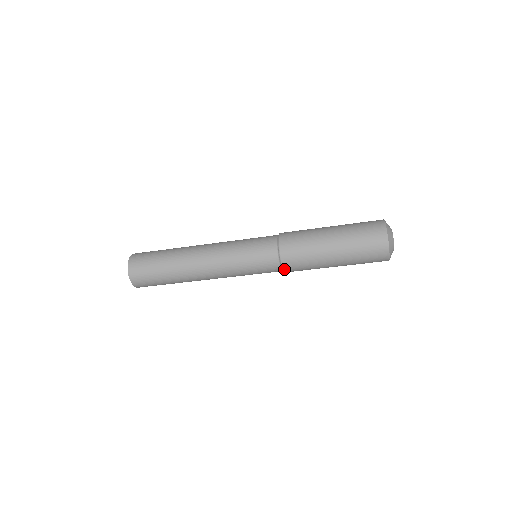
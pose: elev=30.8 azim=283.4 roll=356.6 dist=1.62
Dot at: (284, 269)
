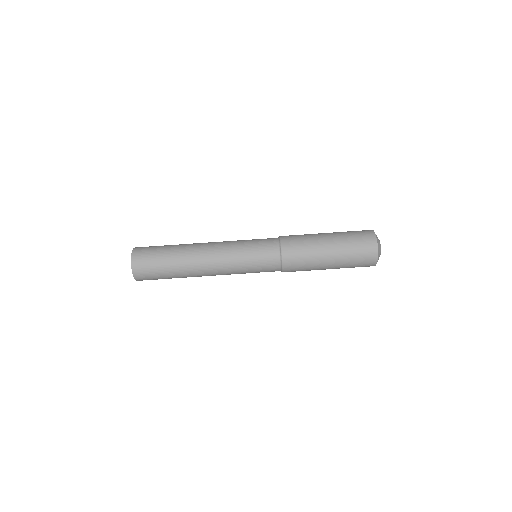
Dot at: (282, 242)
